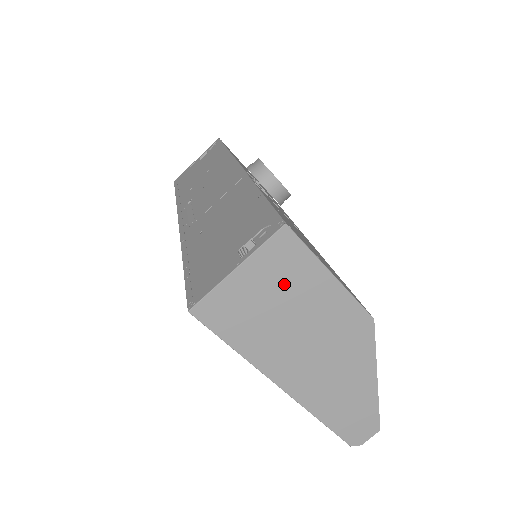
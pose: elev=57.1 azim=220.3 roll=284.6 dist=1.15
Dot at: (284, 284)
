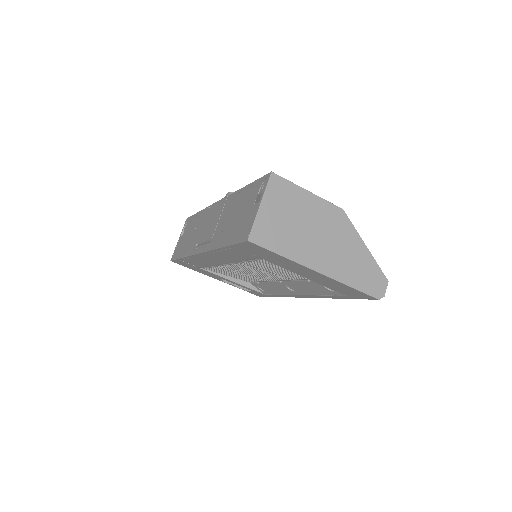
Dot at: (288, 206)
